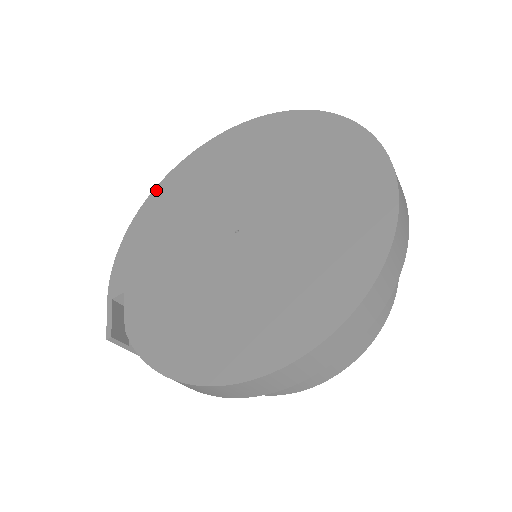
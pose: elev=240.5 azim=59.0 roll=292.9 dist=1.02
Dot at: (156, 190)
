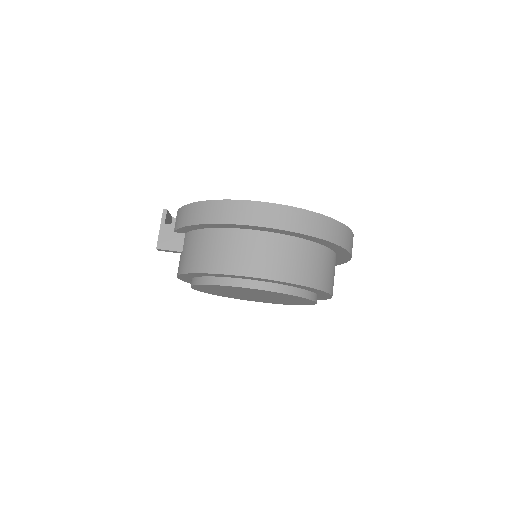
Dot at: occluded
